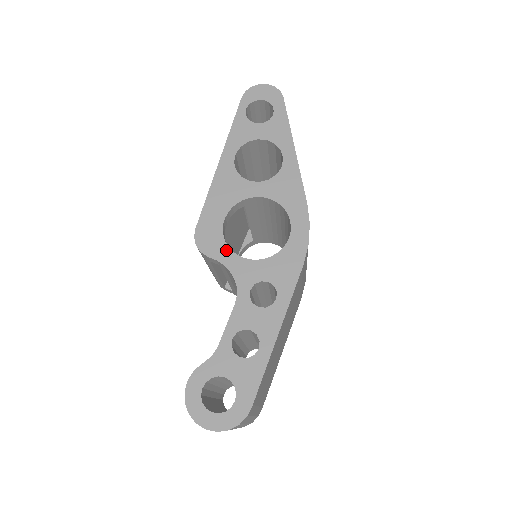
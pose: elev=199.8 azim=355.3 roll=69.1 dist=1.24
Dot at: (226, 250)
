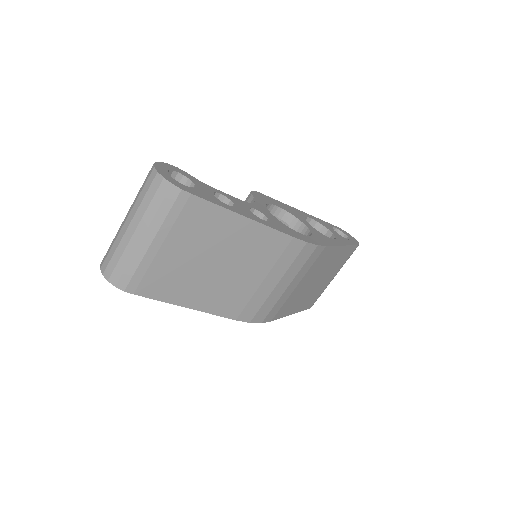
Dot at: (264, 203)
